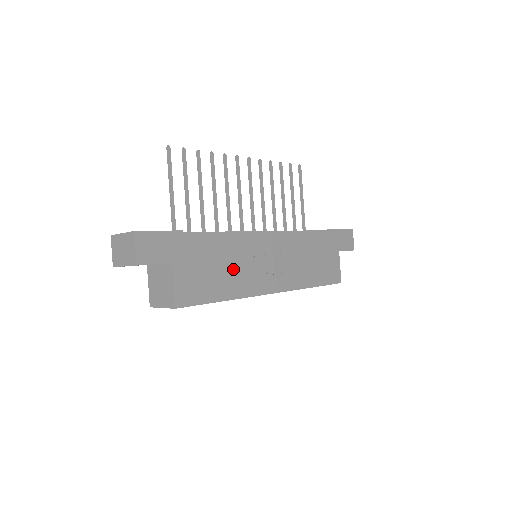
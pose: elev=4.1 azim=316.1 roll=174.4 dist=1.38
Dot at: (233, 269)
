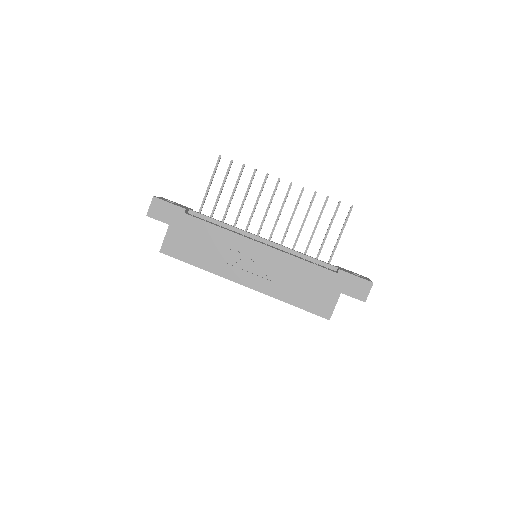
Dot at: (214, 250)
